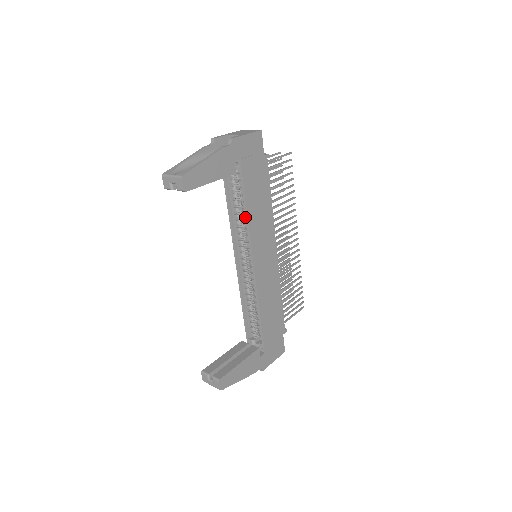
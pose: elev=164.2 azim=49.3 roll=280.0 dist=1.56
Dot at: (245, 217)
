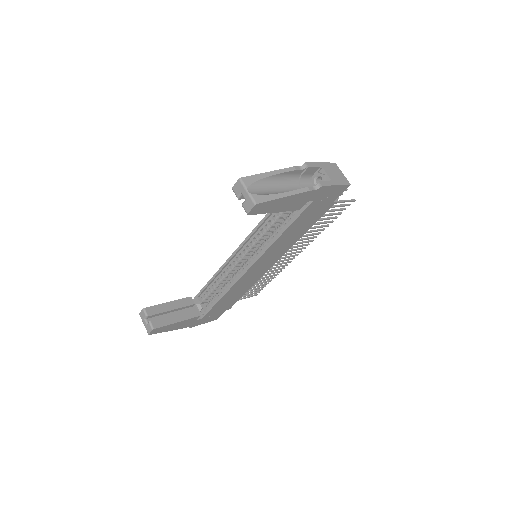
Dot at: (275, 235)
